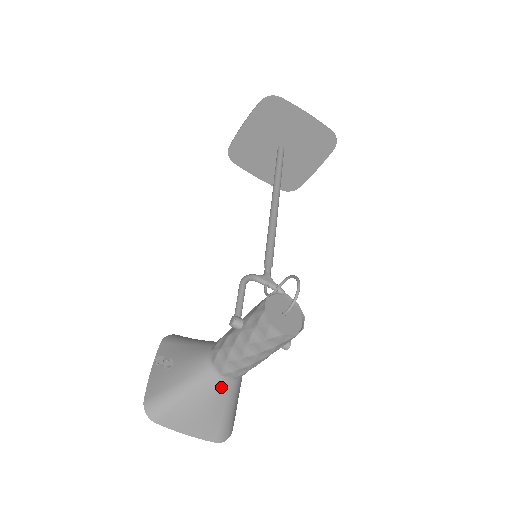
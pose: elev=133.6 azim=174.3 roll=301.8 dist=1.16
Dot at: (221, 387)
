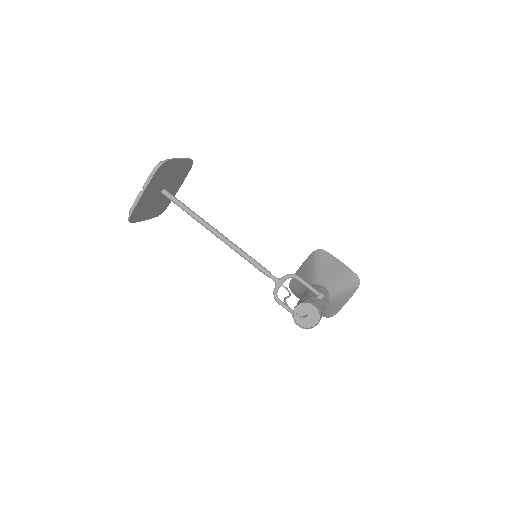
Dot at: (330, 302)
